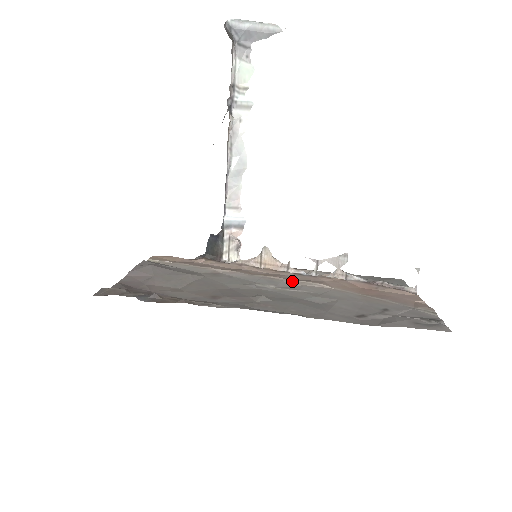
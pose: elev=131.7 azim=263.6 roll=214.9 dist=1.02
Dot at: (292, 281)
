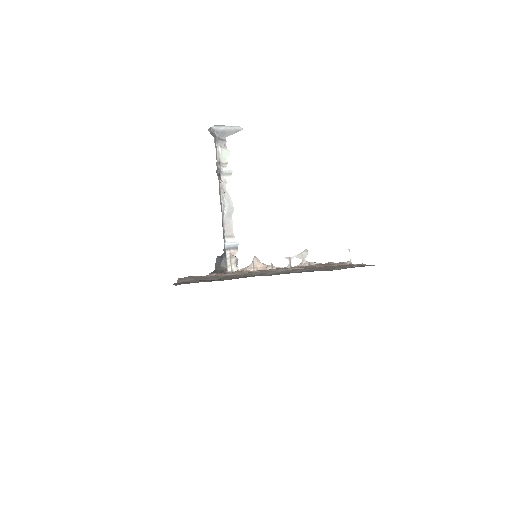
Dot at: (279, 270)
